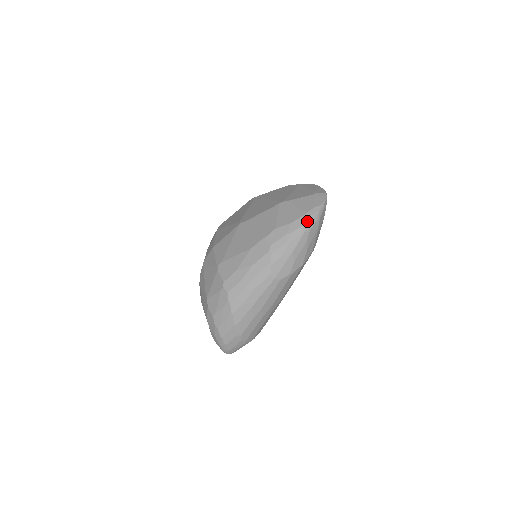
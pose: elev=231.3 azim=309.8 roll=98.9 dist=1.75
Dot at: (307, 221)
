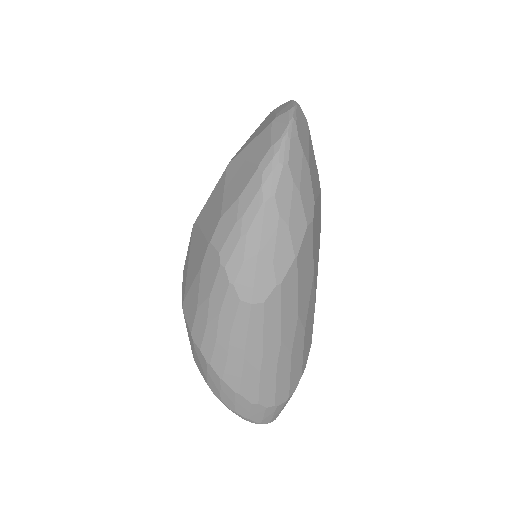
Dot at: (262, 180)
